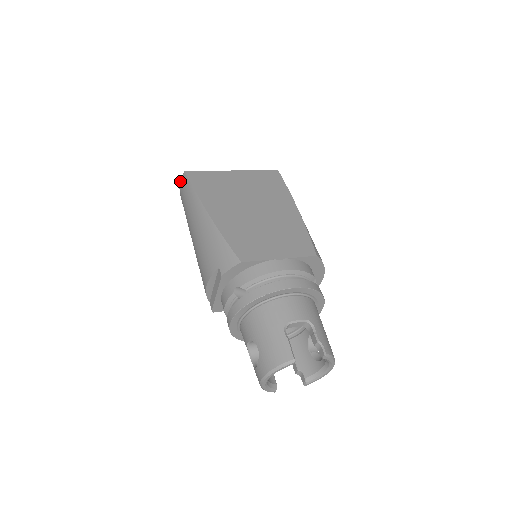
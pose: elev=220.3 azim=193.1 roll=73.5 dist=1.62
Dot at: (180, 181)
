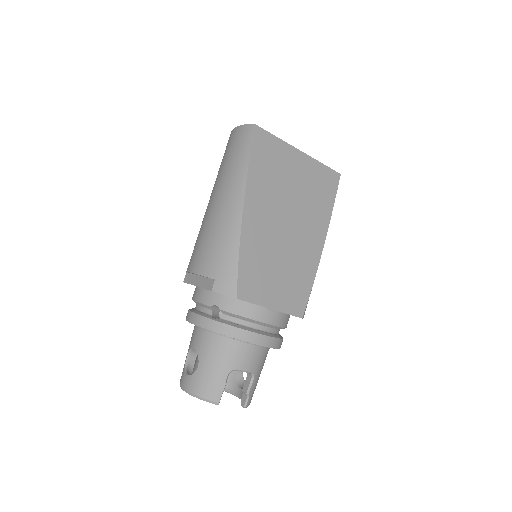
Dot at: (243, 125)
